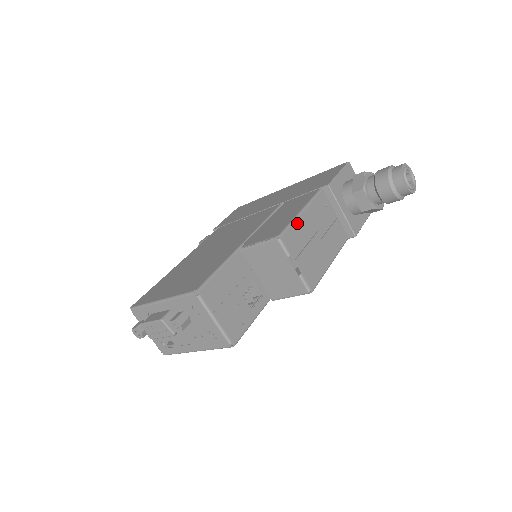
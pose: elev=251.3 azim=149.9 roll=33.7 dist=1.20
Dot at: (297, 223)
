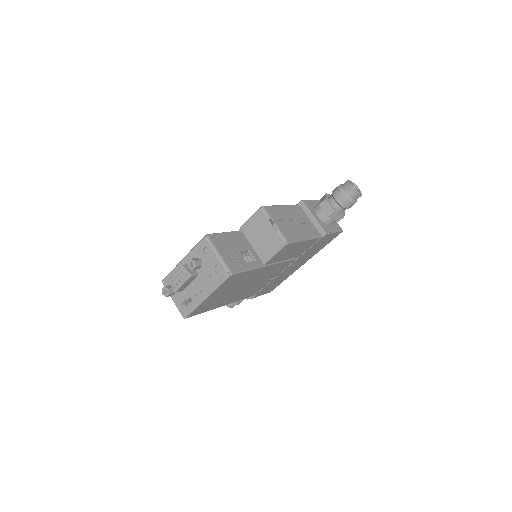
Dot at: (277, 208)
